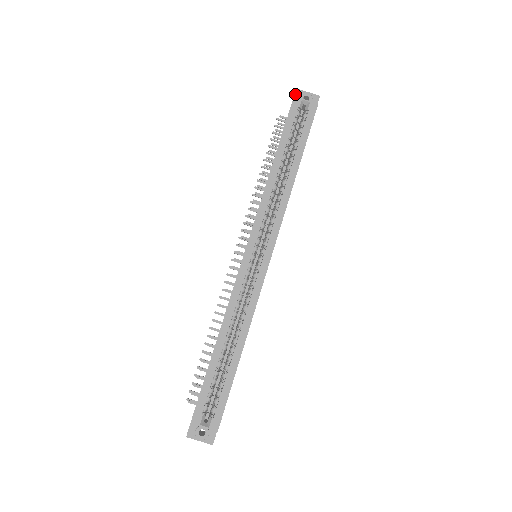
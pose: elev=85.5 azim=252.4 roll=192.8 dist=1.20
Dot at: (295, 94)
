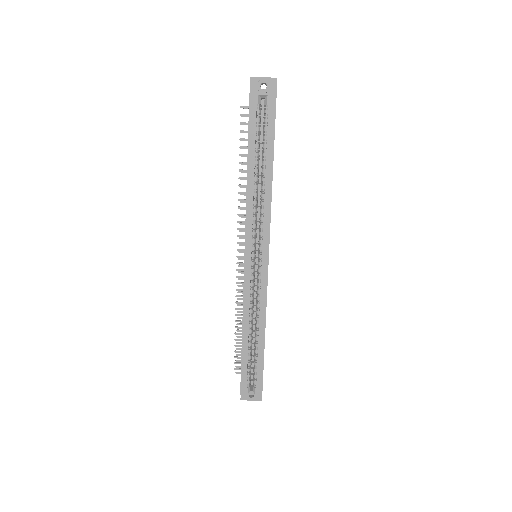
Dot at: (251, 84)
